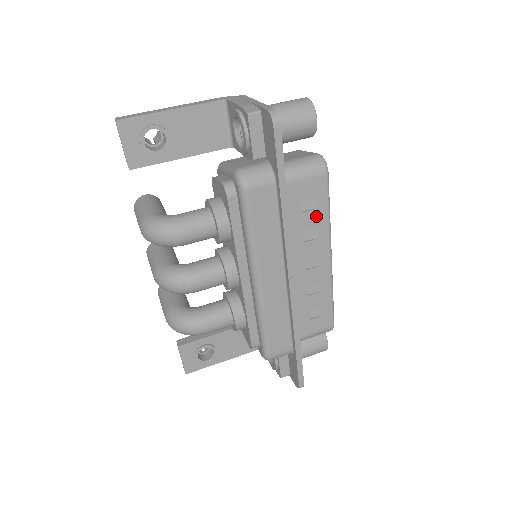
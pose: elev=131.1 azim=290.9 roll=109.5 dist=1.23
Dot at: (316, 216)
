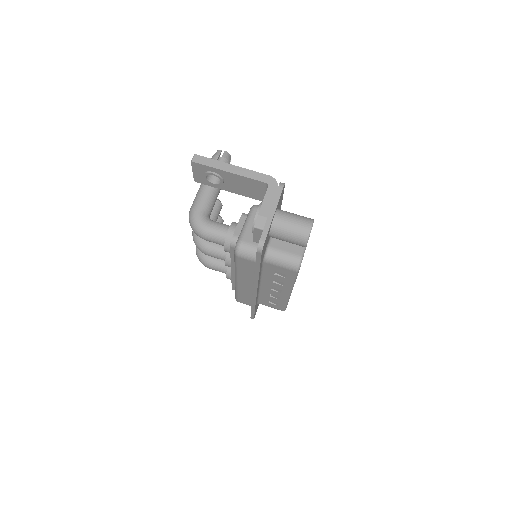
Dot at: (284, 279)
